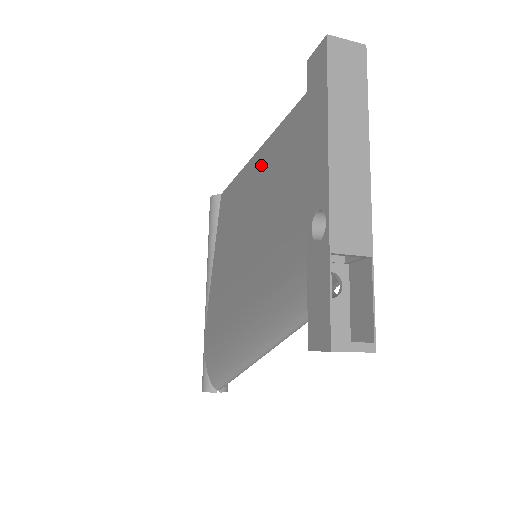
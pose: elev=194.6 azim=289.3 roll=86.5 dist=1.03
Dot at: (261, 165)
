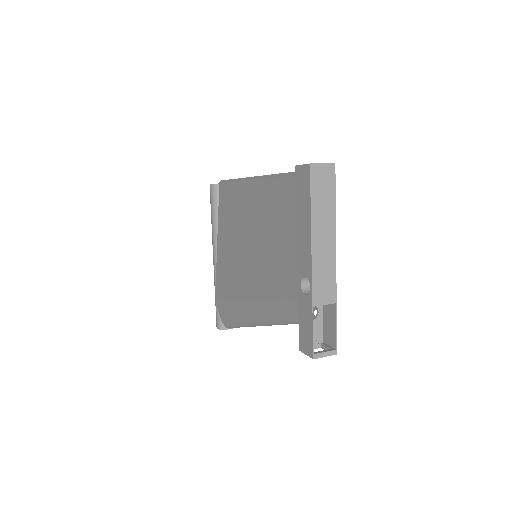
Dot at: (258, 196)
